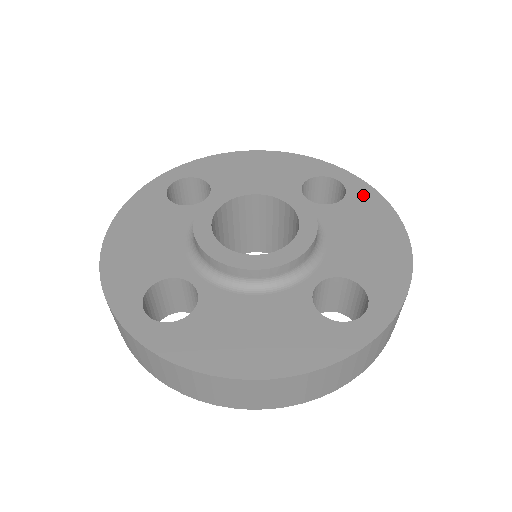
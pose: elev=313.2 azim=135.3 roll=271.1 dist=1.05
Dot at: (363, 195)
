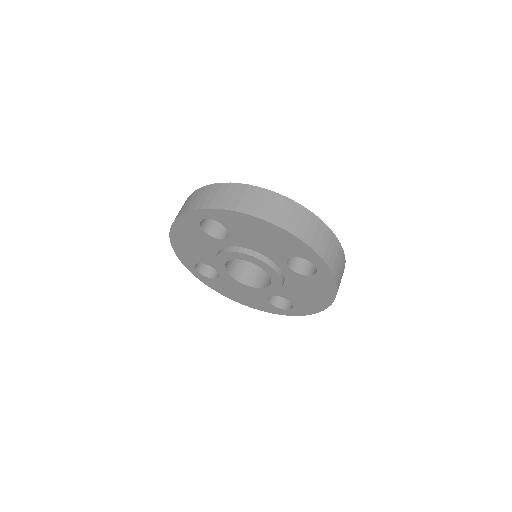
Dot at: occluded
